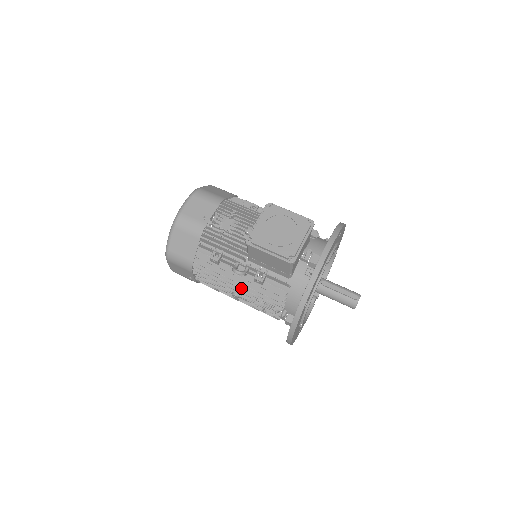
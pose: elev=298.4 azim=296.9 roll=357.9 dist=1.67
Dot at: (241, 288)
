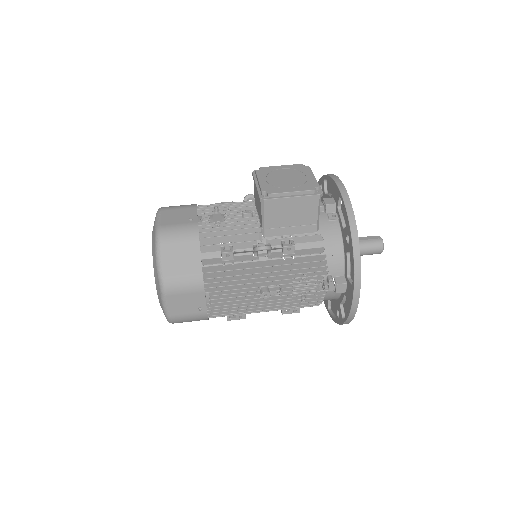
Dot at: (273, 271)
